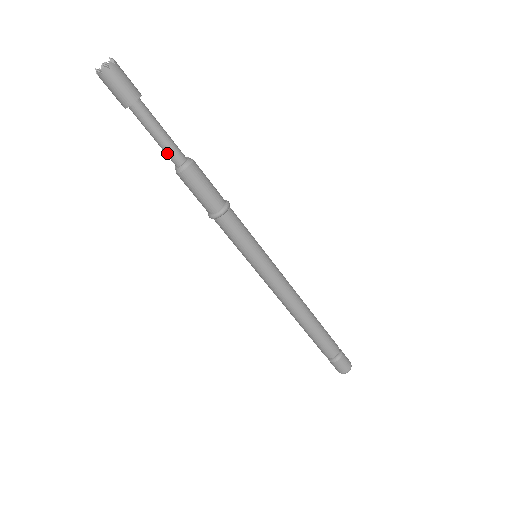
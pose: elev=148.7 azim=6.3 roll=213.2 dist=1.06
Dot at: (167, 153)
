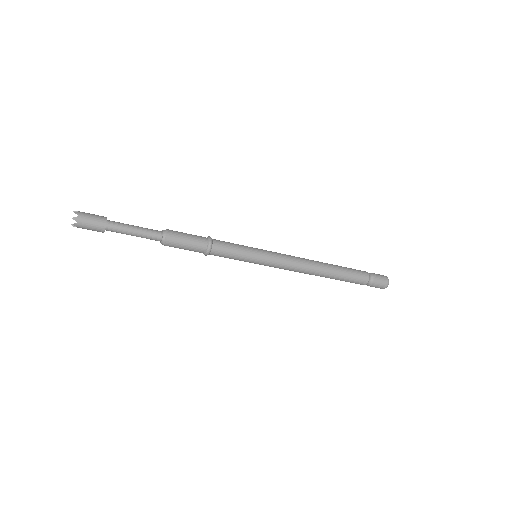
Dot at: (148, 237)
